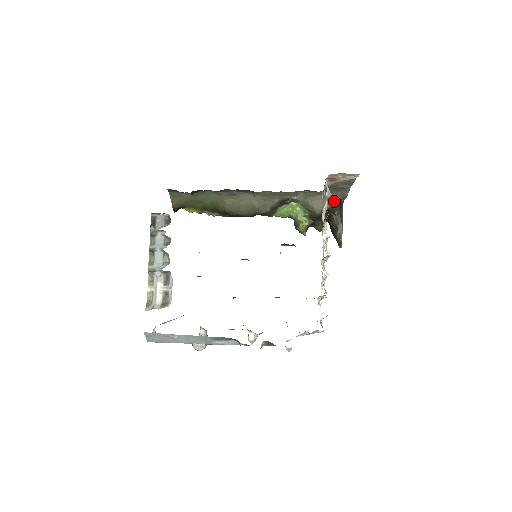
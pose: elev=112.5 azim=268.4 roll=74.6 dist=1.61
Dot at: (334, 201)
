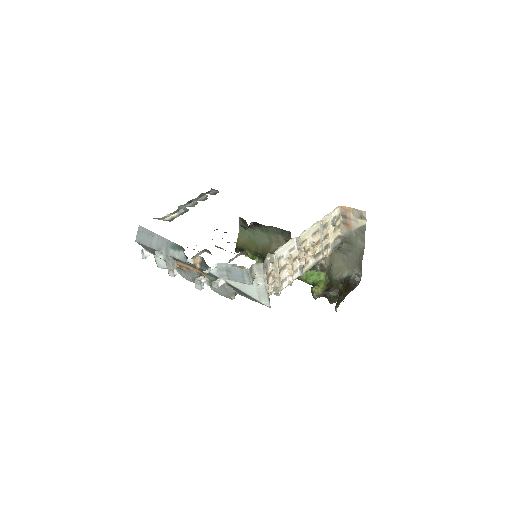
Dot at: (352, 271)
